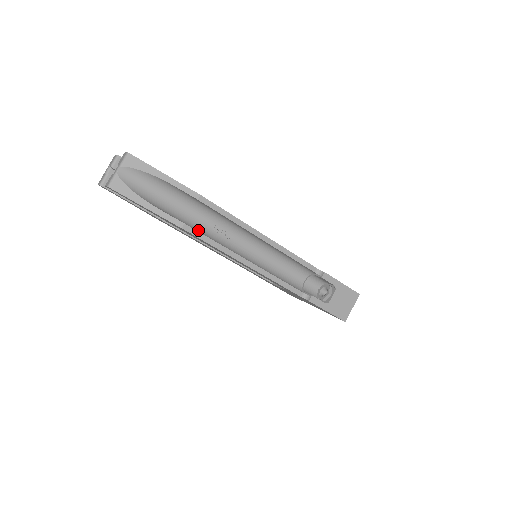
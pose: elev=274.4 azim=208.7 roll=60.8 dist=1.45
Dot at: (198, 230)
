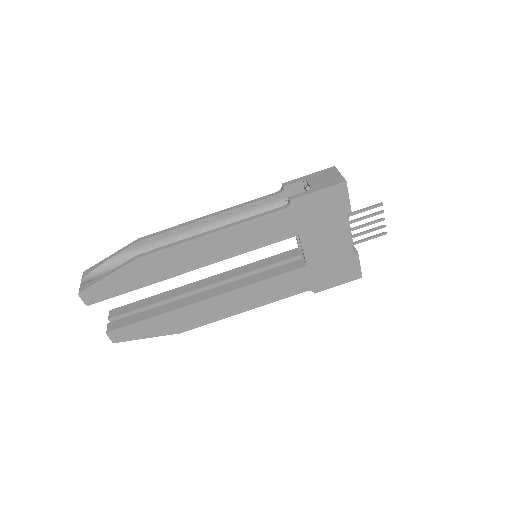
Dot at: occluded
